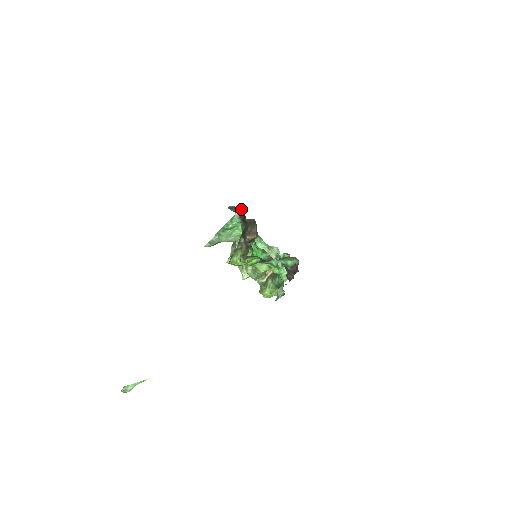
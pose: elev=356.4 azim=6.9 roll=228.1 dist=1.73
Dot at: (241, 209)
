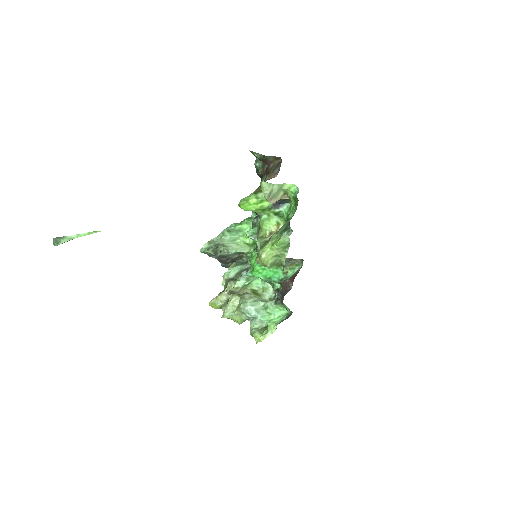
Dot at: occluded
